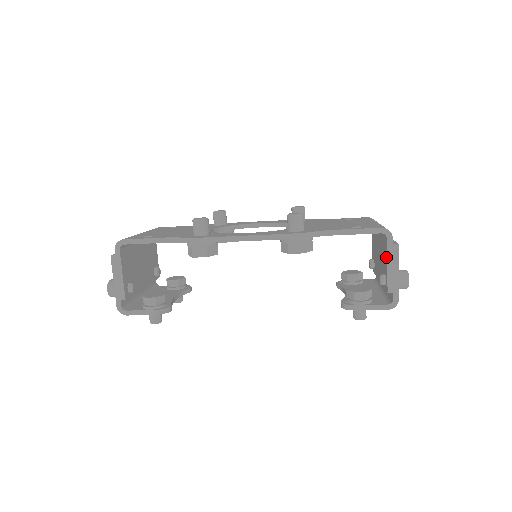
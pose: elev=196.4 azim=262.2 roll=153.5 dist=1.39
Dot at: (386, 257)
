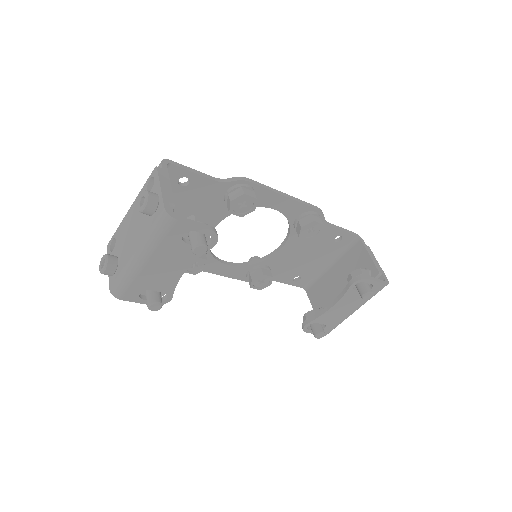
Dot at: (365, 253)
